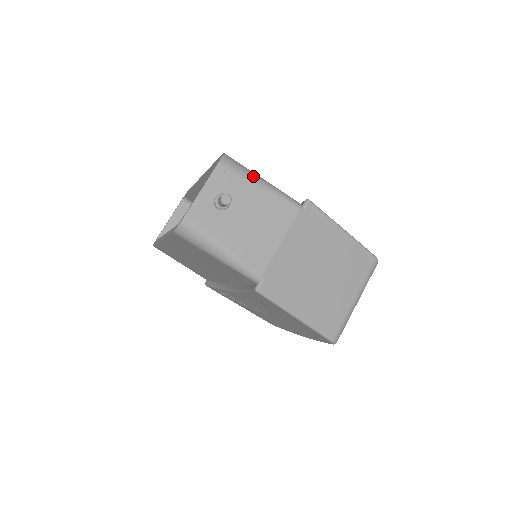
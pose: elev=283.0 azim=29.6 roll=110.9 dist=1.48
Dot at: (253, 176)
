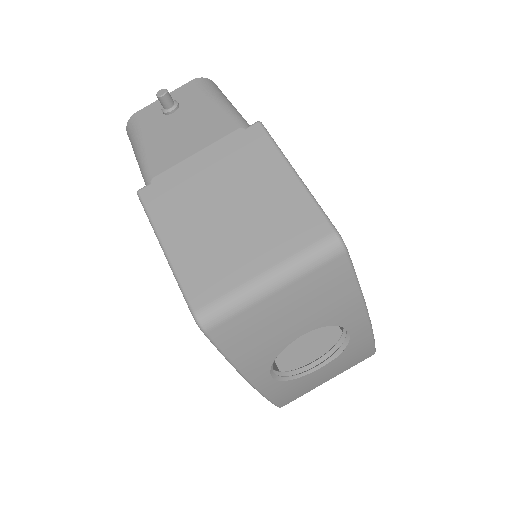
Dot at: (218, 94)
